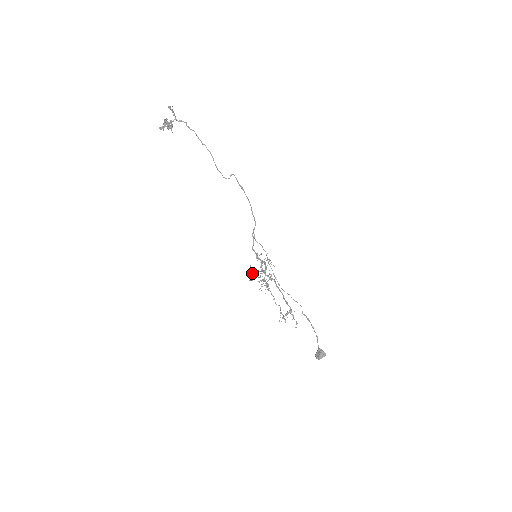
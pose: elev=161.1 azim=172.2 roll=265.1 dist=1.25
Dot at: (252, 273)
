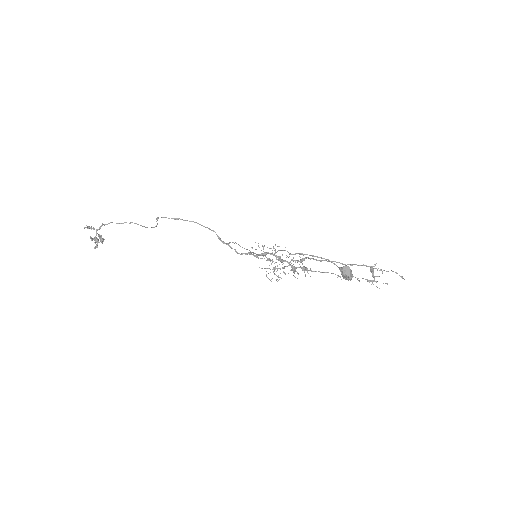
Dot at: occluded
